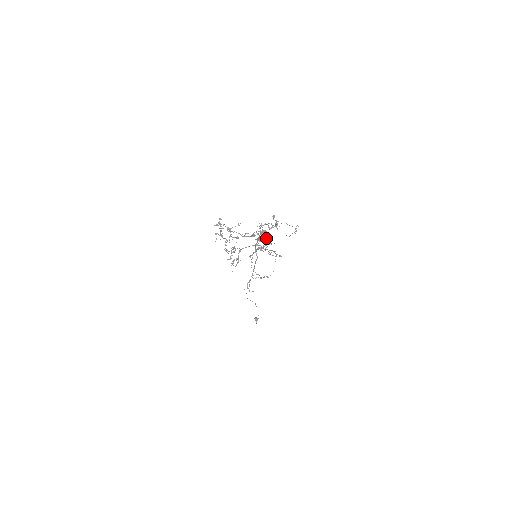
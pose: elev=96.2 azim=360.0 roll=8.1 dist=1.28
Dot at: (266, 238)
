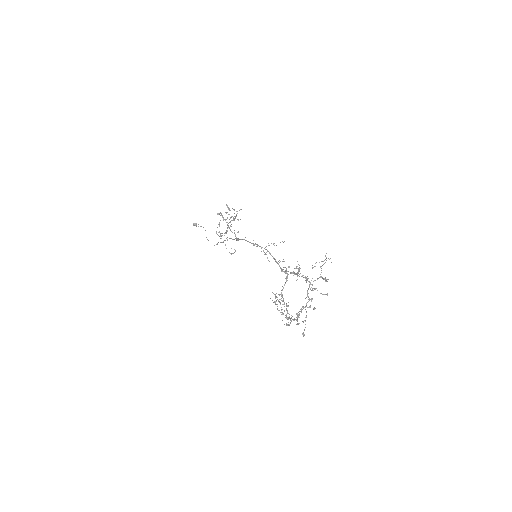
Dot at: (283, 261)
